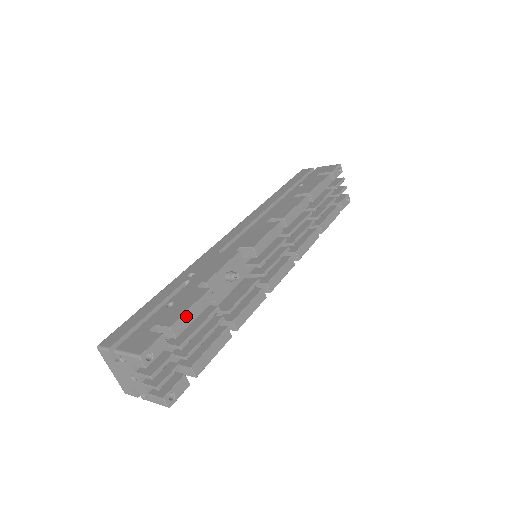
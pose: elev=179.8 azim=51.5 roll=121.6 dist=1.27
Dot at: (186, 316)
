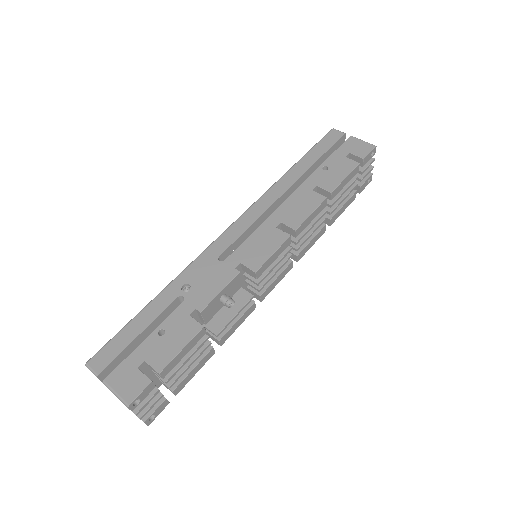
Dot at: (176, 358)
